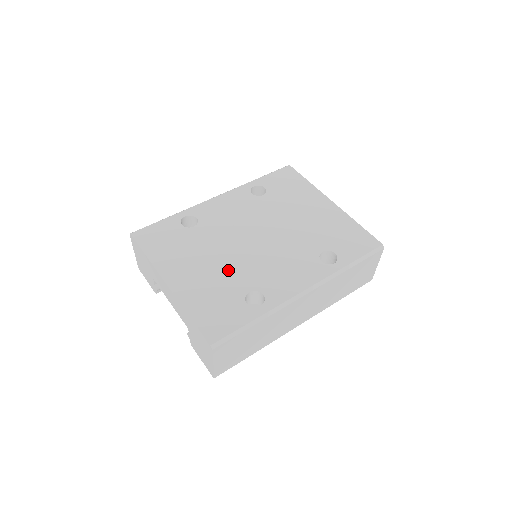
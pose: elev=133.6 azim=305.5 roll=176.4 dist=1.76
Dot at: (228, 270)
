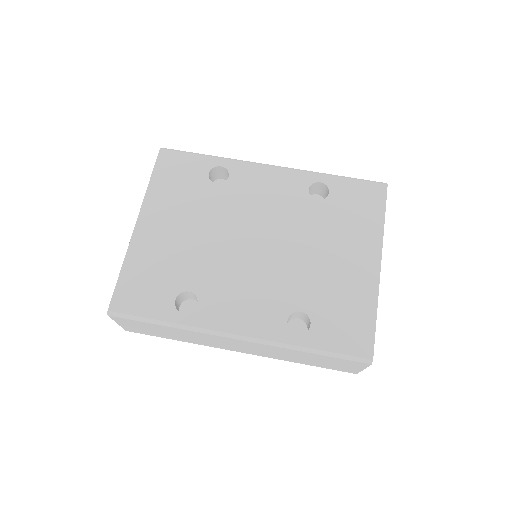
Dot at: (196, 254)
